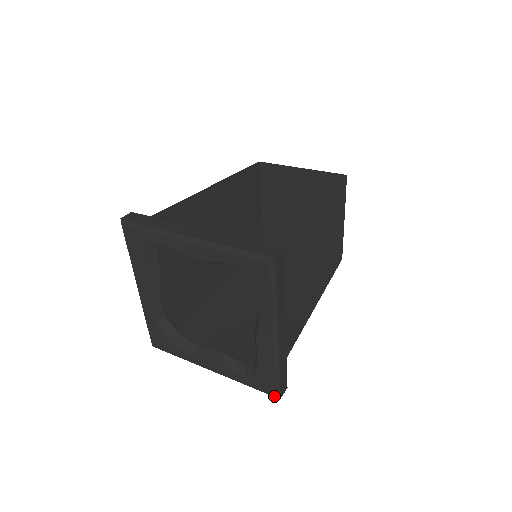
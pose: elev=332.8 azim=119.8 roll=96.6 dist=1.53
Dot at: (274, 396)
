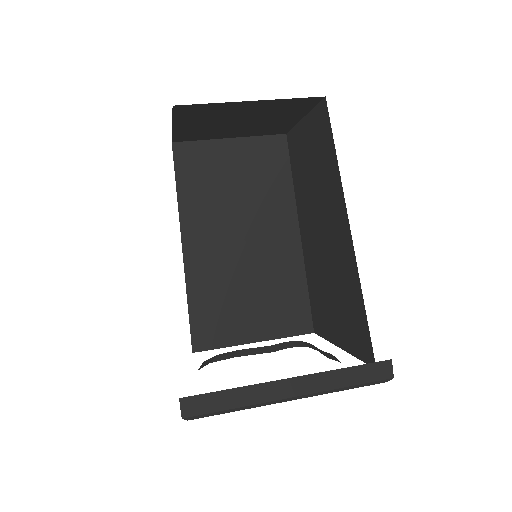
Dot at: occluded
